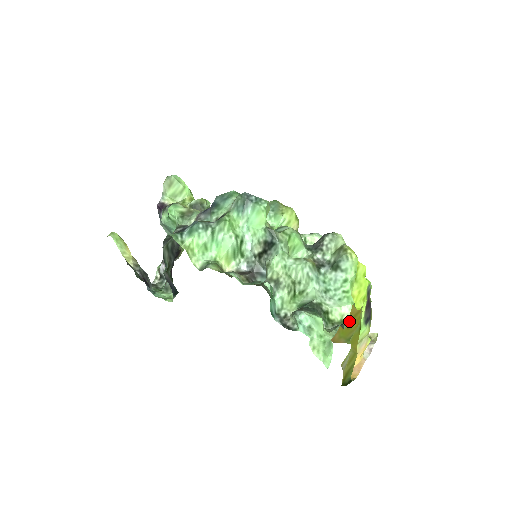
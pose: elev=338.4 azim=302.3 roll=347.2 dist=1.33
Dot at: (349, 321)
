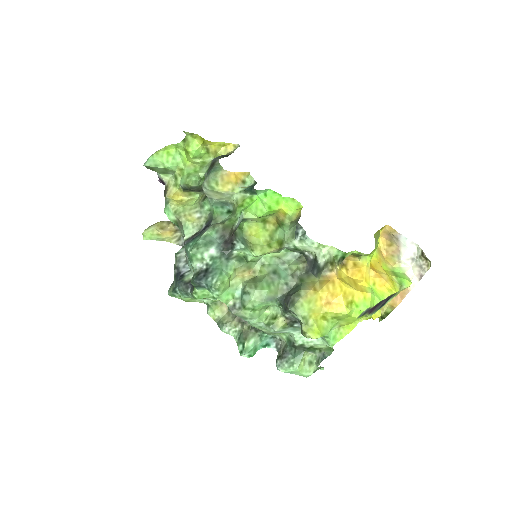
Dot at: (384, 270)
